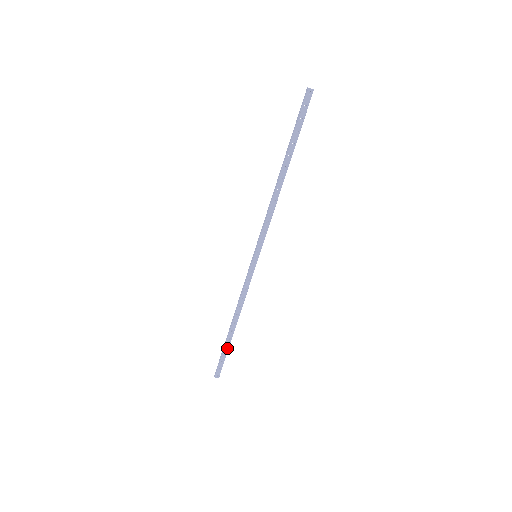
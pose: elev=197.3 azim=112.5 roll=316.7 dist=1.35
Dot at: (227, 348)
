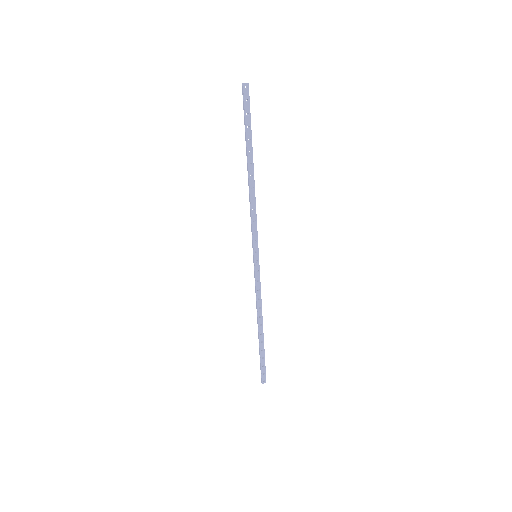
Dot at: (263, 352)
